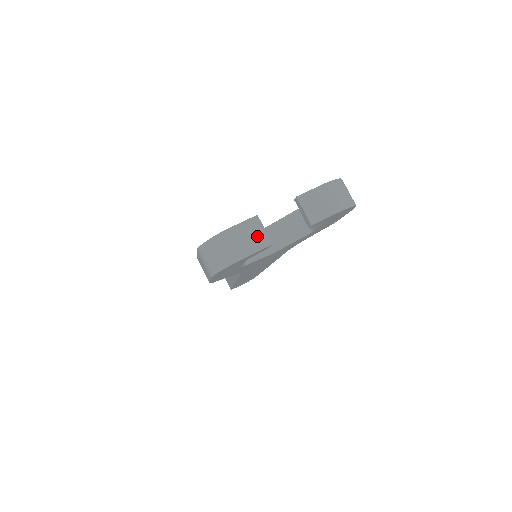
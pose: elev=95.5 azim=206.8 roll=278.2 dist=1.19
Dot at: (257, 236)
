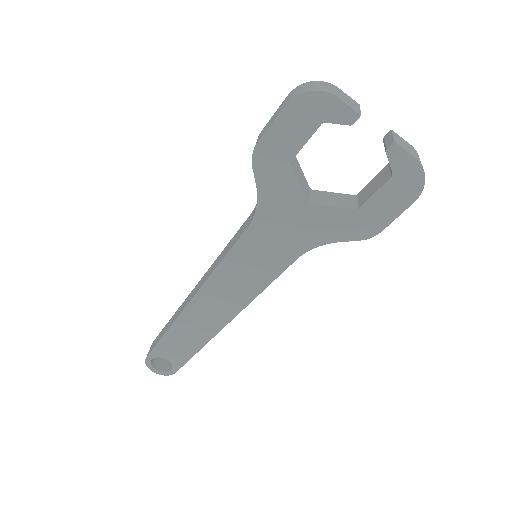
Dot at: (353, 105)
